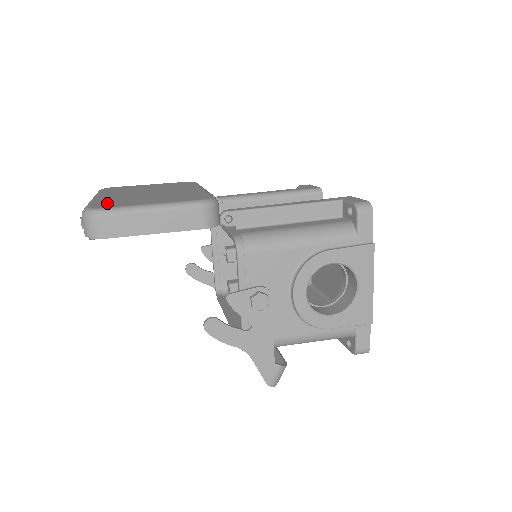
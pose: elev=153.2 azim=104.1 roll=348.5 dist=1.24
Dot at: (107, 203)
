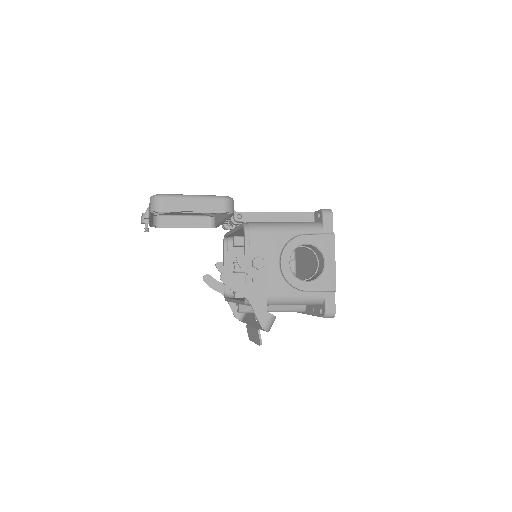
Dot at: occluded
